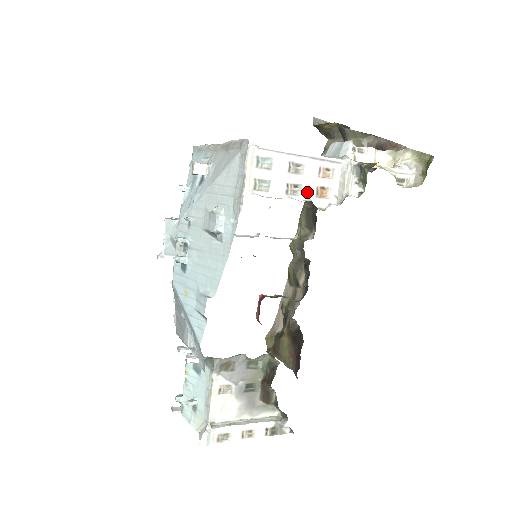
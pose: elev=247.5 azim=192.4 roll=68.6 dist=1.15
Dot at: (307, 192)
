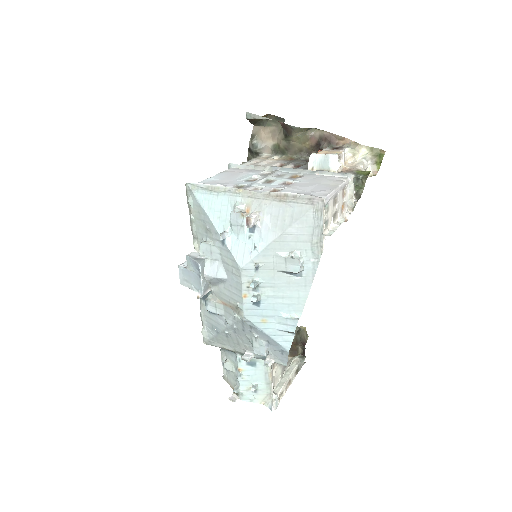
Dot at: (339, 213)
